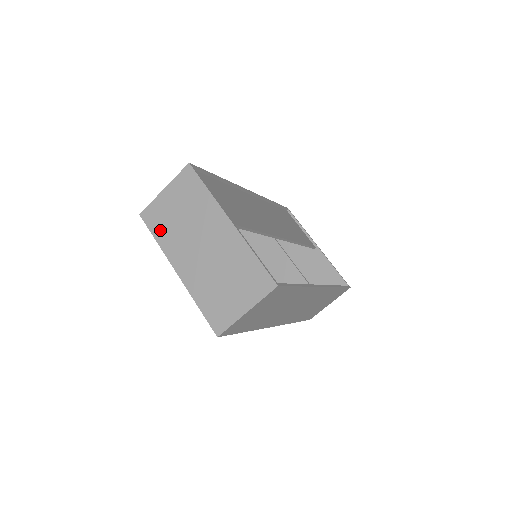
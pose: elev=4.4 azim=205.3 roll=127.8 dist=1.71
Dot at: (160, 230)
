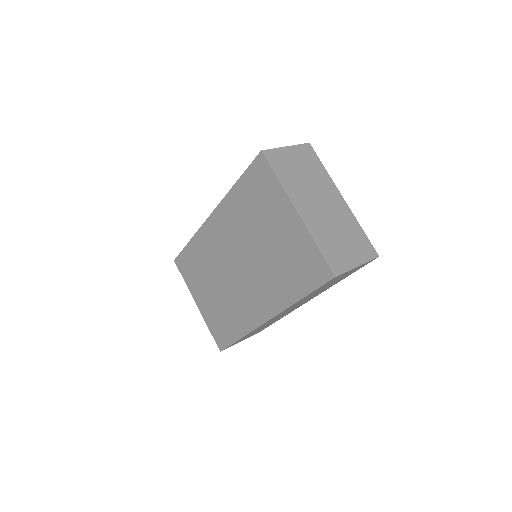
Dot at: (282, 173)
